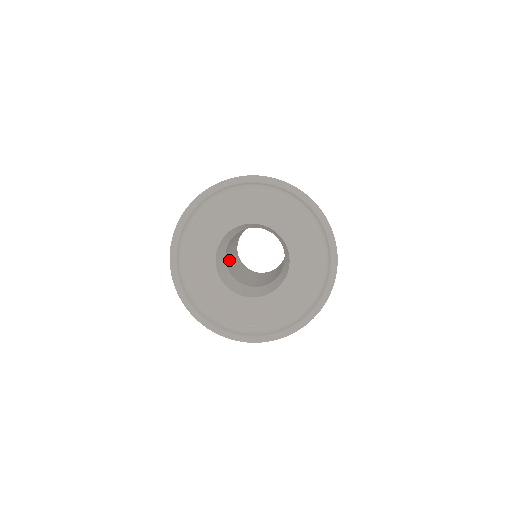
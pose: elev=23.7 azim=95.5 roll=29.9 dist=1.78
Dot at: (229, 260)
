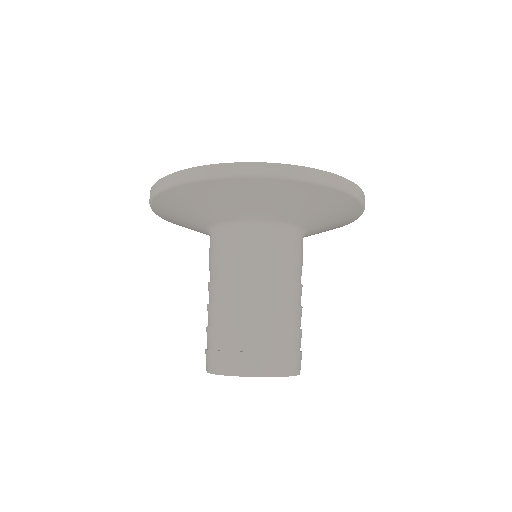
Dot at: occluded
